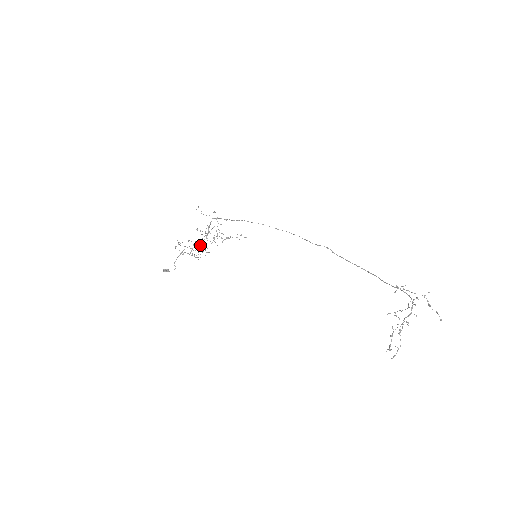
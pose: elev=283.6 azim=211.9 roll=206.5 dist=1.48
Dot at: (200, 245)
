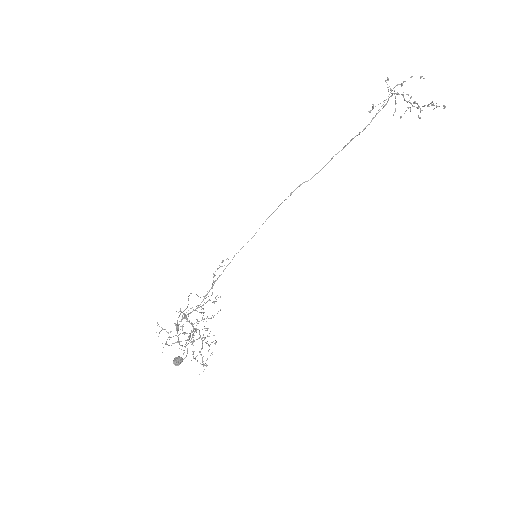
Dot at: (194, 329)
